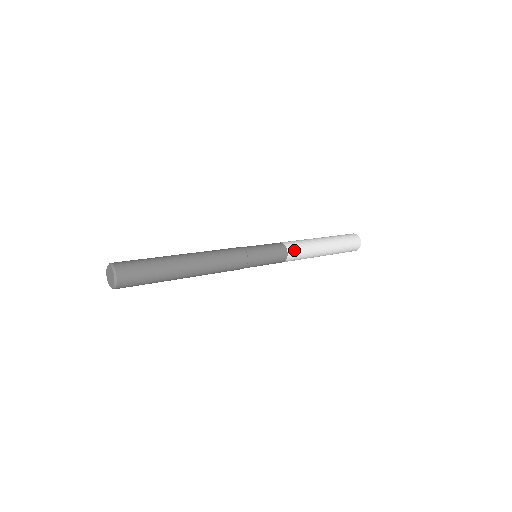
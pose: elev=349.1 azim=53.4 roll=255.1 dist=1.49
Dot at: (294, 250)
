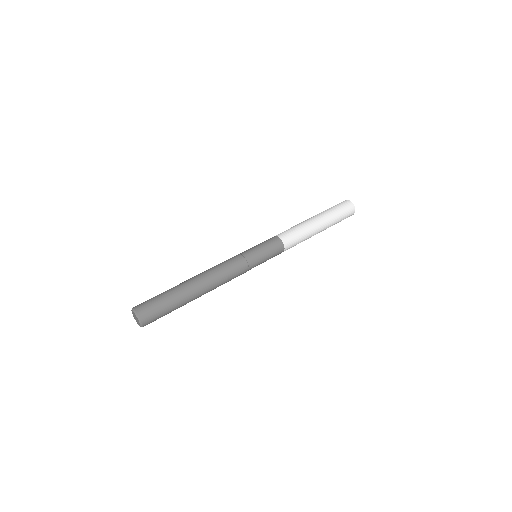
Dot at: (290, 240)
